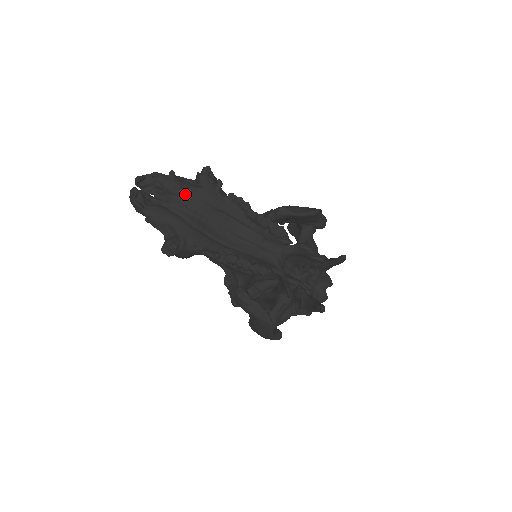
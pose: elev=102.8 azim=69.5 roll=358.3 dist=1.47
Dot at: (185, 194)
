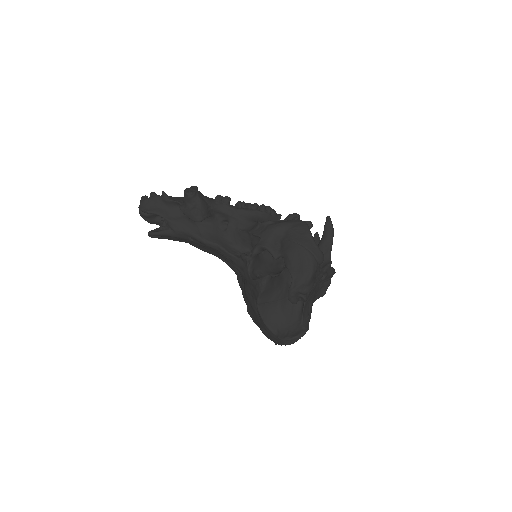
Dot at: occluded
